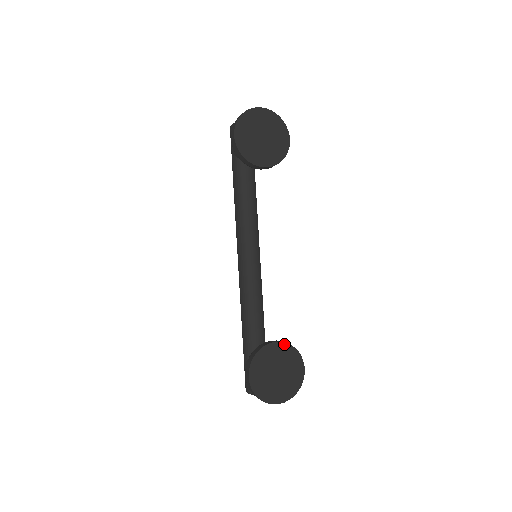
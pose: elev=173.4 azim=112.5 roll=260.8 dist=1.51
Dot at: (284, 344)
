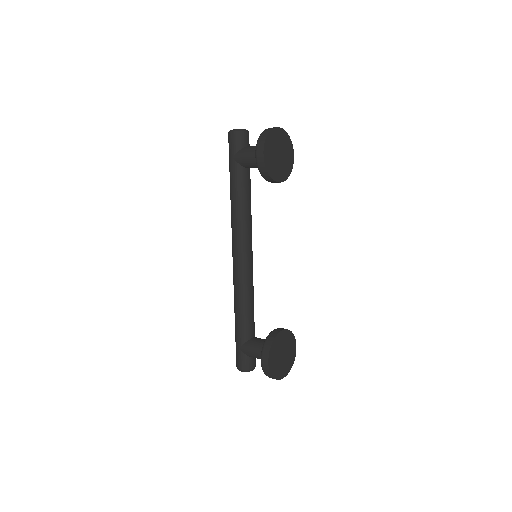
Dot at: (287, 331)
